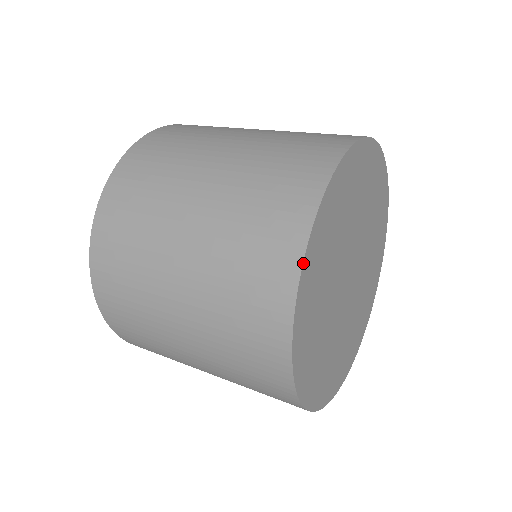
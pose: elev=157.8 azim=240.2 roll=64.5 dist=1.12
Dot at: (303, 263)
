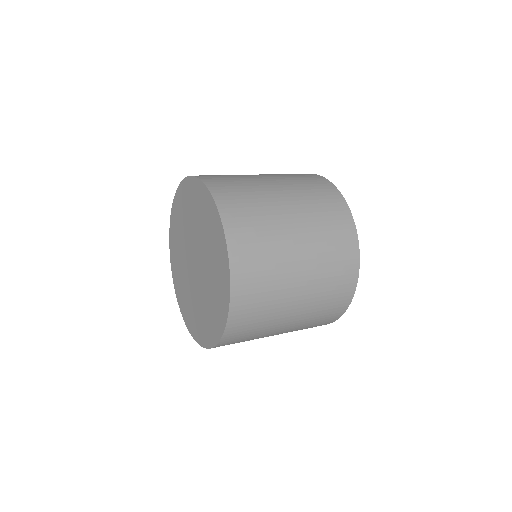
Dot at: (319, 175)
